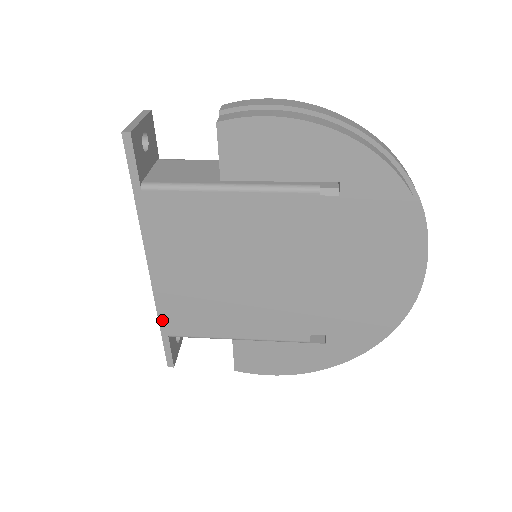
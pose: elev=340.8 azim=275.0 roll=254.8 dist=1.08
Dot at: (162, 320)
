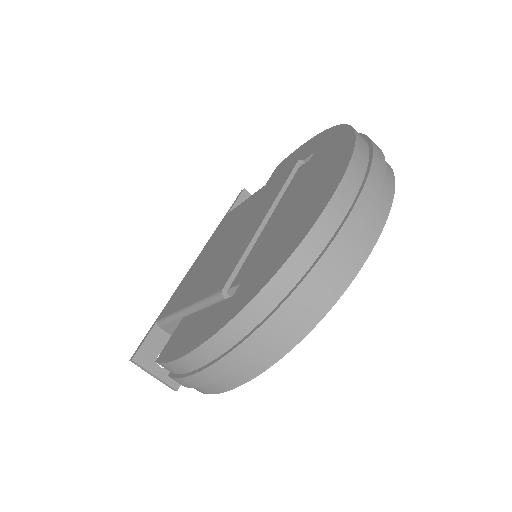
Dot at: (167, 305)
